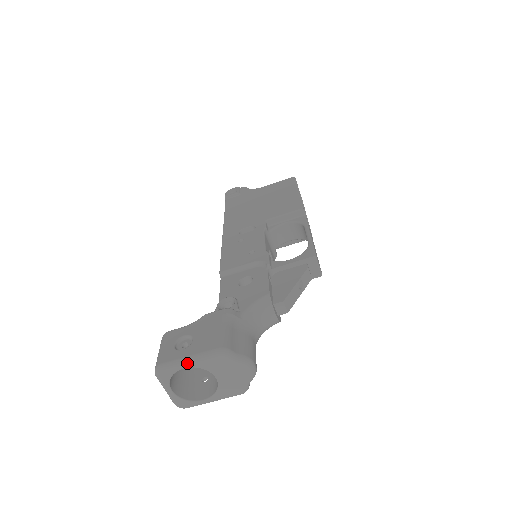
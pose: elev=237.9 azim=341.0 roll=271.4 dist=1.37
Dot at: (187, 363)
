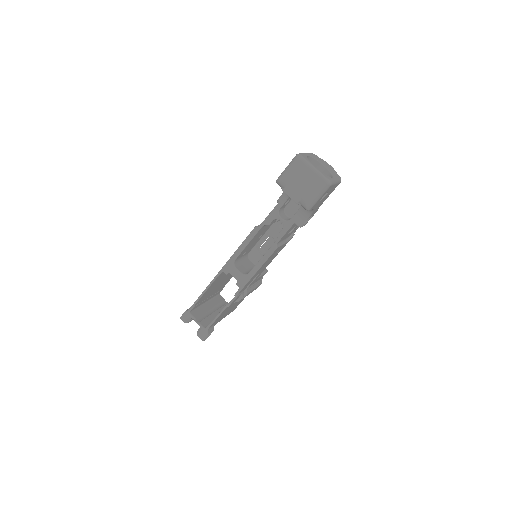
Dot at: (306, 153)
